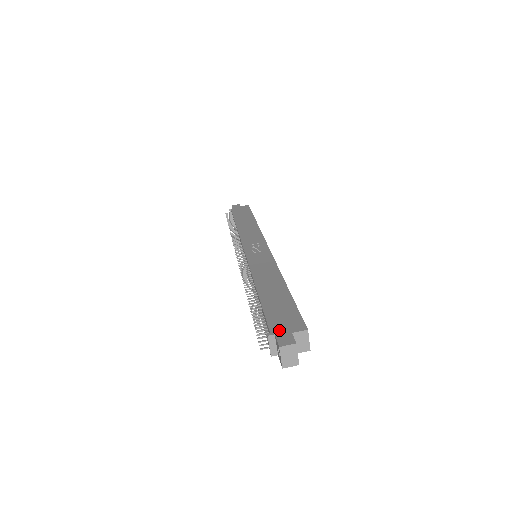
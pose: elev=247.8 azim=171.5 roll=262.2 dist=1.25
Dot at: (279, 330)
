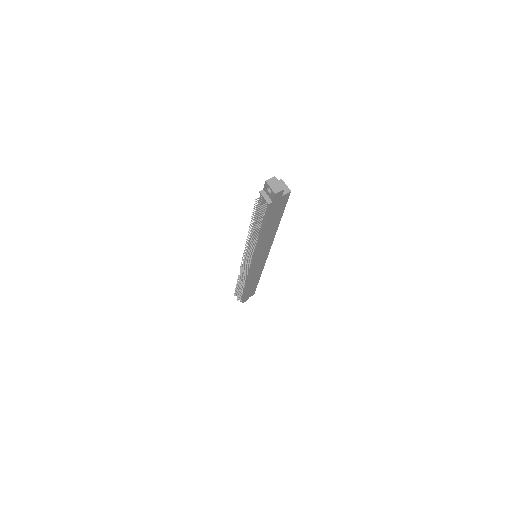
Dot at: occluded
